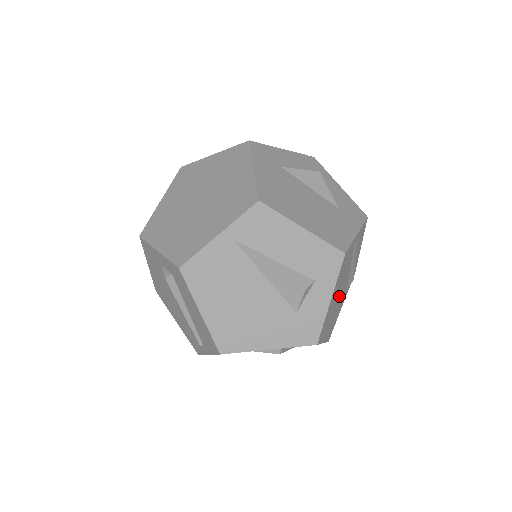
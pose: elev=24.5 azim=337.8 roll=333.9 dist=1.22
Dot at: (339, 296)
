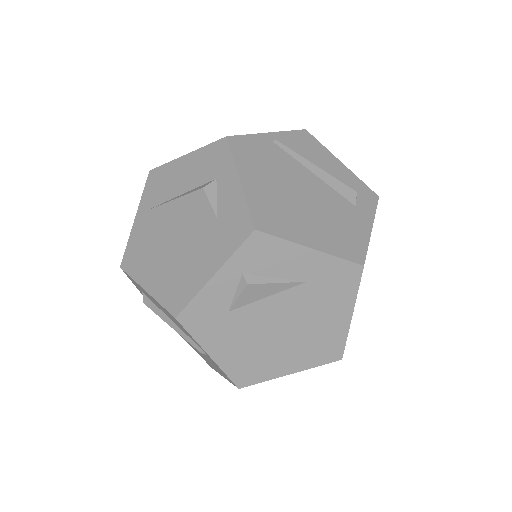
Dot at: (305, 197)
